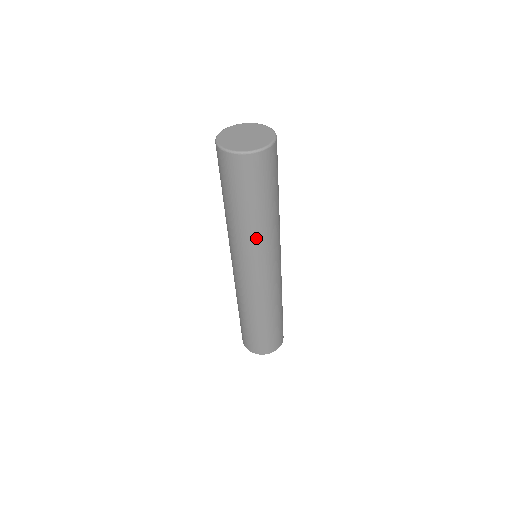
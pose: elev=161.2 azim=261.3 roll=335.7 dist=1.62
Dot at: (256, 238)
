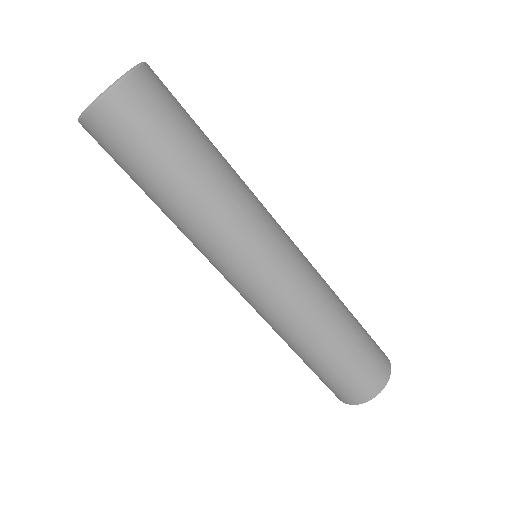
Dot at: (198, 229)
